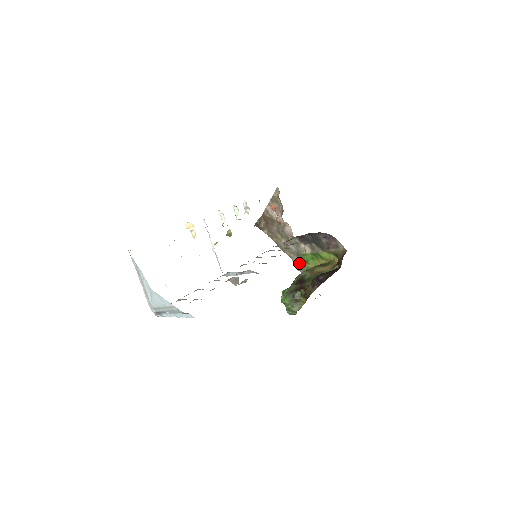
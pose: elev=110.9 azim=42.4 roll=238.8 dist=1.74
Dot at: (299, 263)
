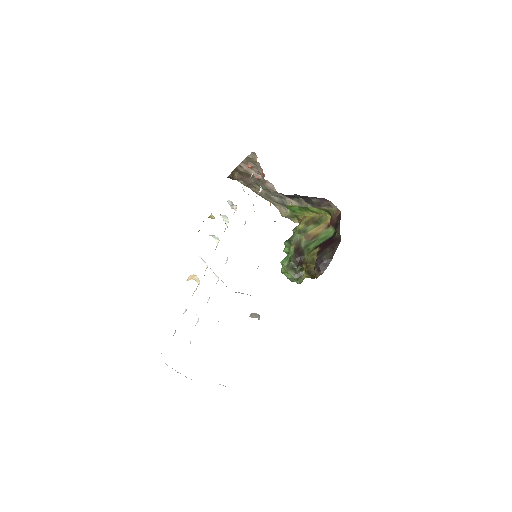
Dot at: (284, 211)
